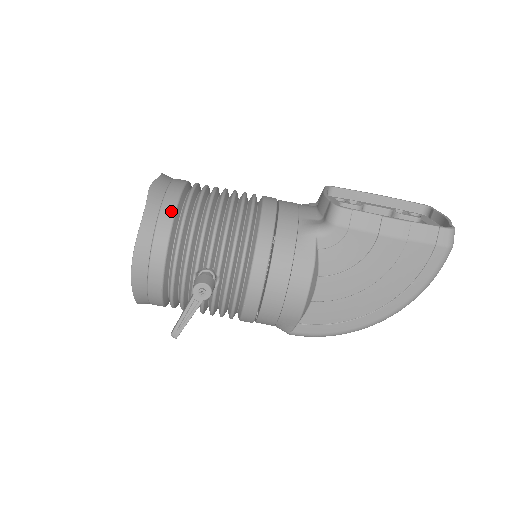
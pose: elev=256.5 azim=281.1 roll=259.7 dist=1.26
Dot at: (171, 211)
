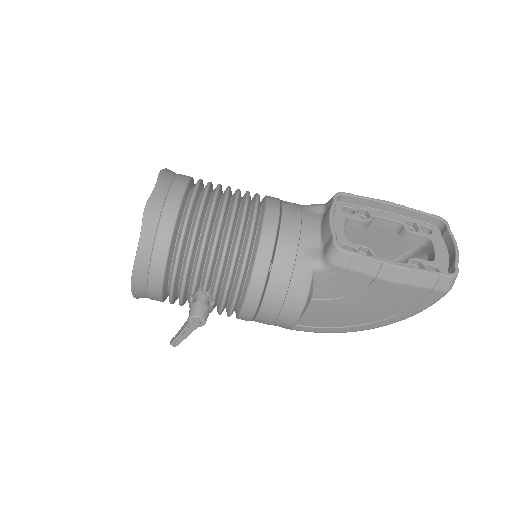
Dot at: (167, 238)
